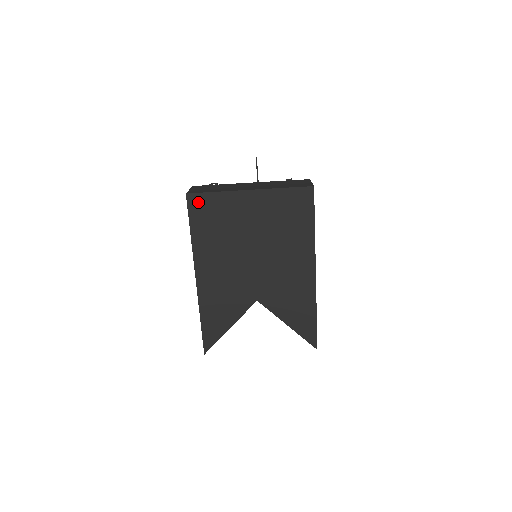
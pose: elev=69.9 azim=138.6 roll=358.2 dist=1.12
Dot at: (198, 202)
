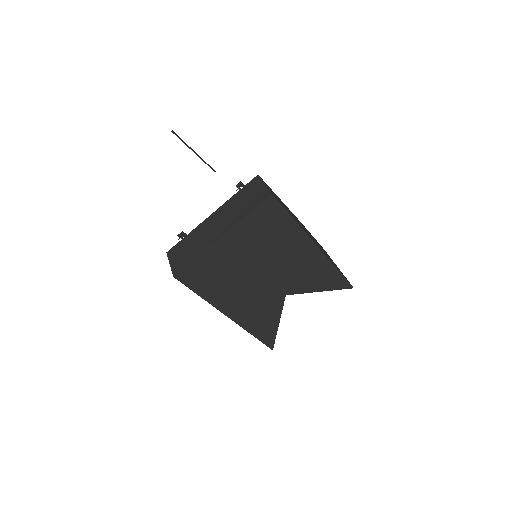
Dot at: (188, 274)
